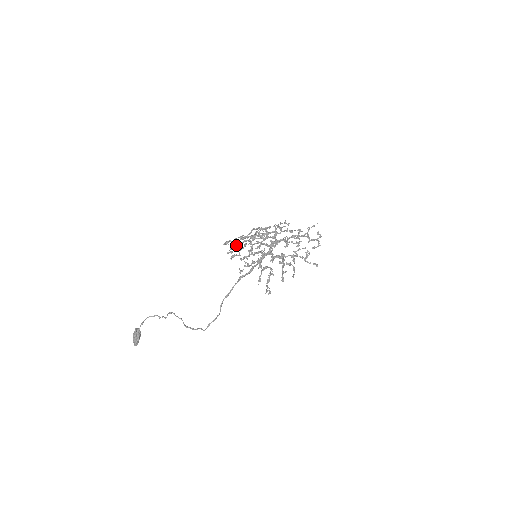
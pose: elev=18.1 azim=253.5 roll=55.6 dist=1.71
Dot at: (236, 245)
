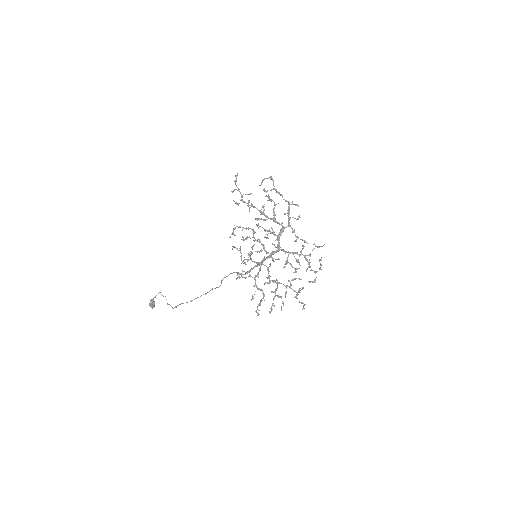
Dot at: occluded
